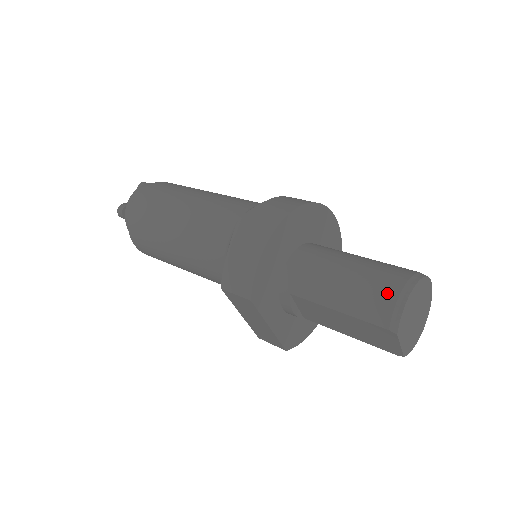
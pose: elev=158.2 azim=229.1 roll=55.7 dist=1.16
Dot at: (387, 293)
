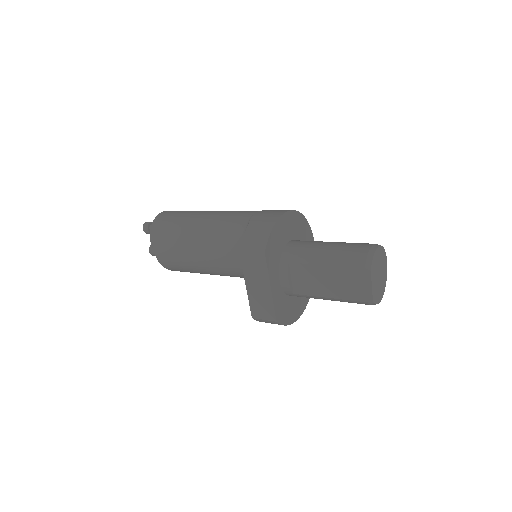
Dot at: (362, 248)
